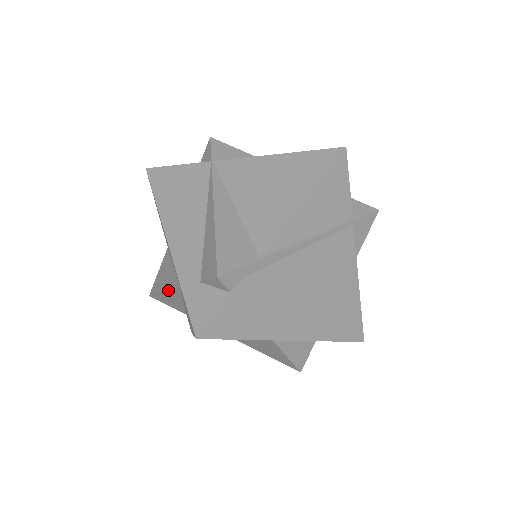
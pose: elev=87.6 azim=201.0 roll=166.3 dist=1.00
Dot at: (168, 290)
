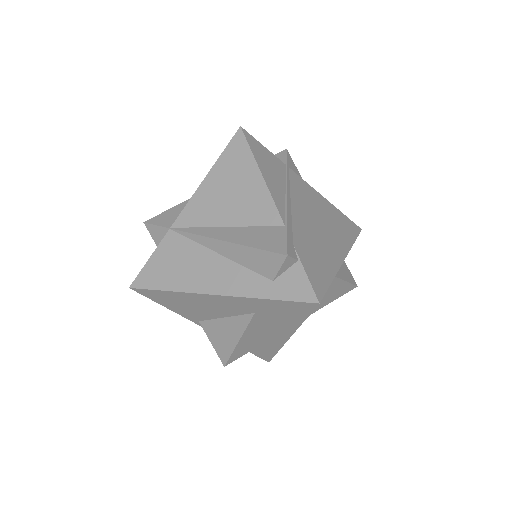
Dot at: (243, 333)
